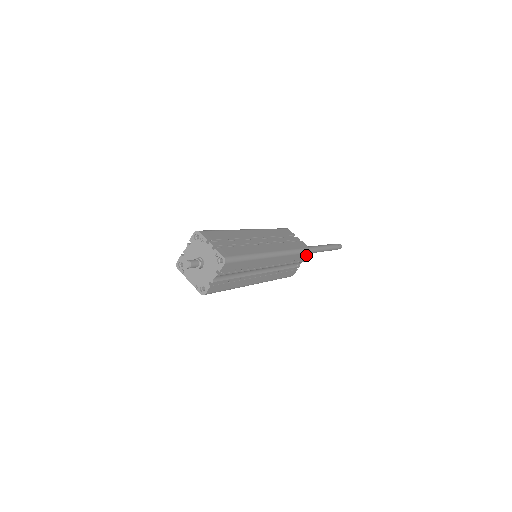
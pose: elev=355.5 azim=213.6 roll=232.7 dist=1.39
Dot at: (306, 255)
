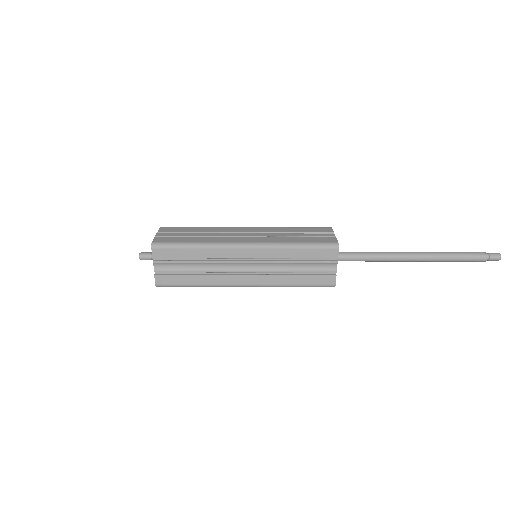
Dot at: (333, 252)
